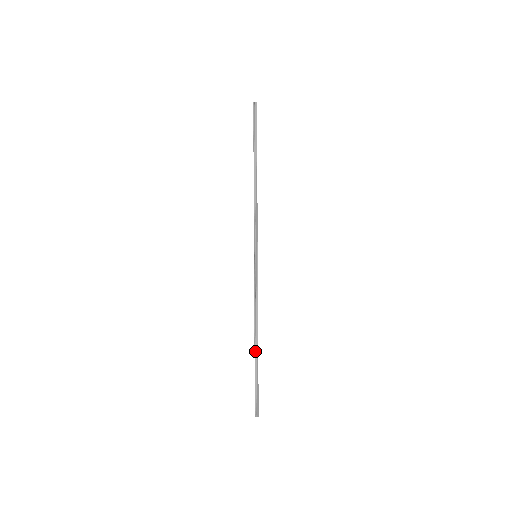
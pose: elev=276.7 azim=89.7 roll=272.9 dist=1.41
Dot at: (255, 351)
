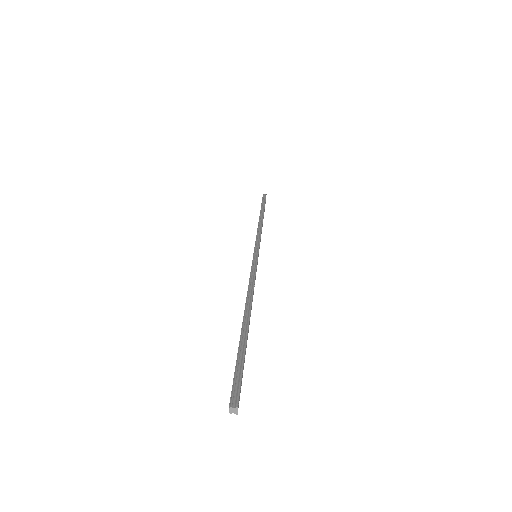
Dot at: (243, 323)
